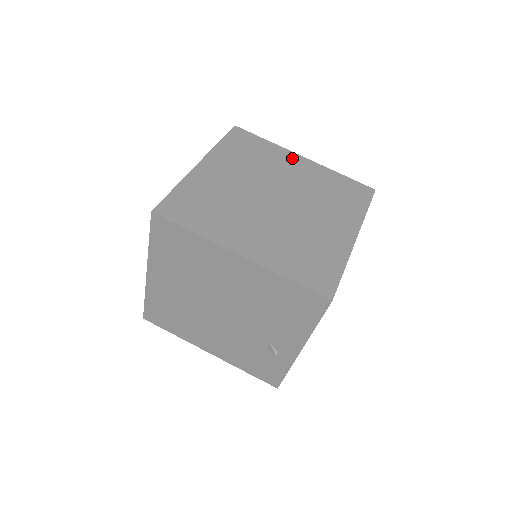
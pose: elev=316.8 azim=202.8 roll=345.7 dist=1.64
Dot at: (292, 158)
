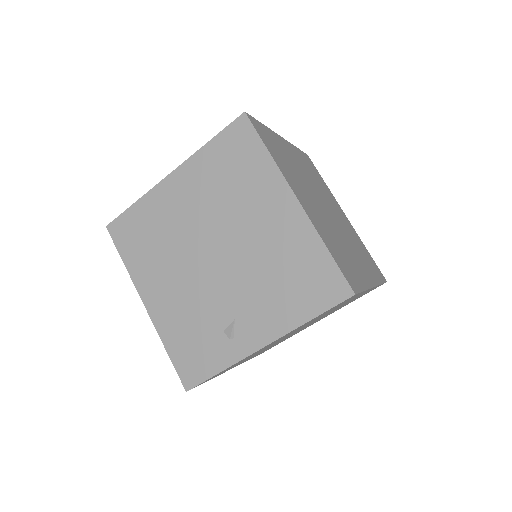
Dot at: (339, 207)
